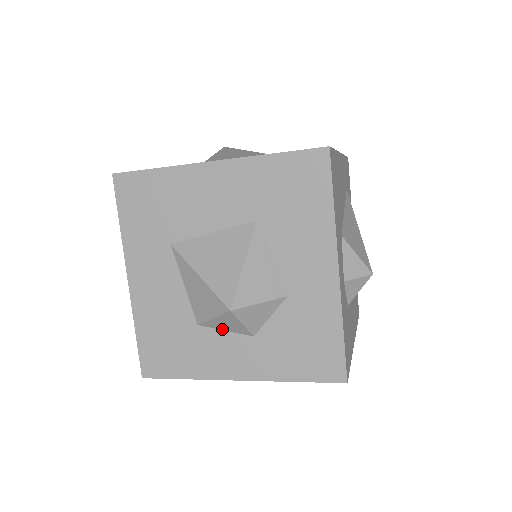
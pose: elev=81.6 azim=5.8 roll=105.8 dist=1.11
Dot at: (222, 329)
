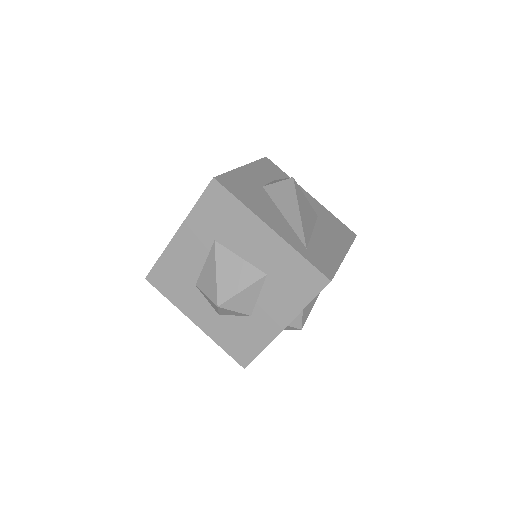
Dot at: (206, 299)
